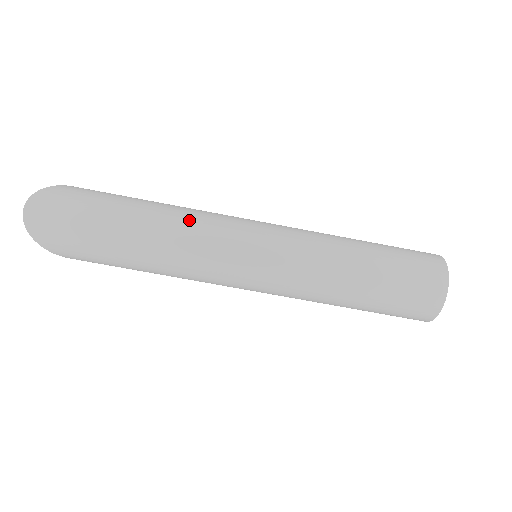
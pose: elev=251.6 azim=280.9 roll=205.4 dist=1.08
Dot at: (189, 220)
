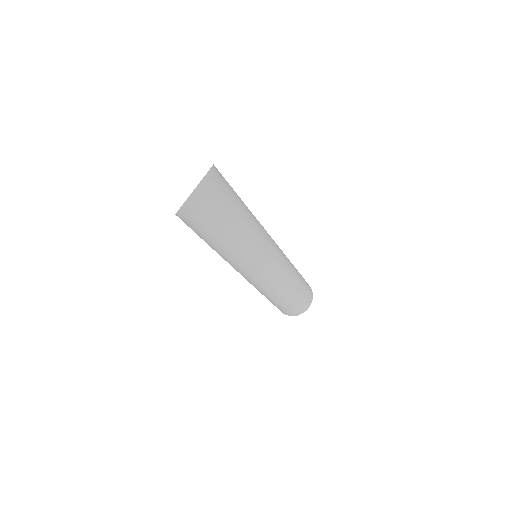
Dot at: (260, 232)
